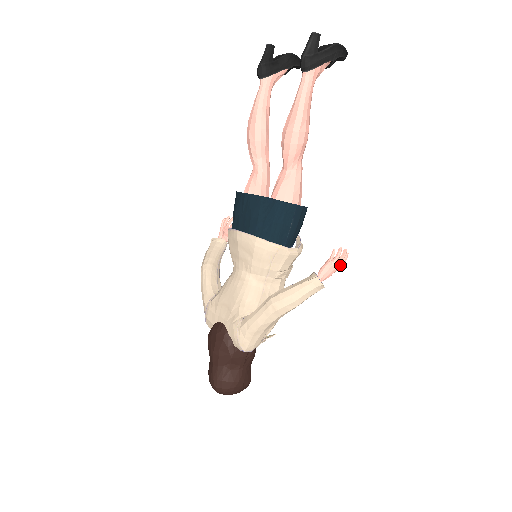
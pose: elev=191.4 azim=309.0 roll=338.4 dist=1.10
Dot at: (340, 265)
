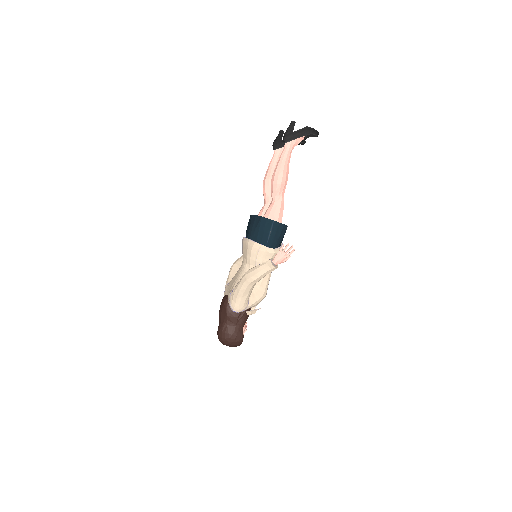
Dot at: (288, 255)
